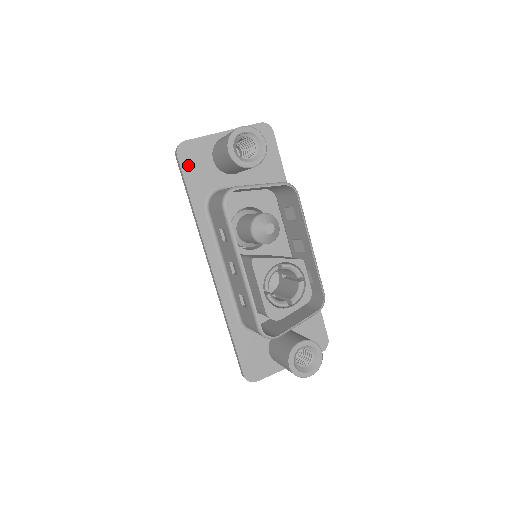
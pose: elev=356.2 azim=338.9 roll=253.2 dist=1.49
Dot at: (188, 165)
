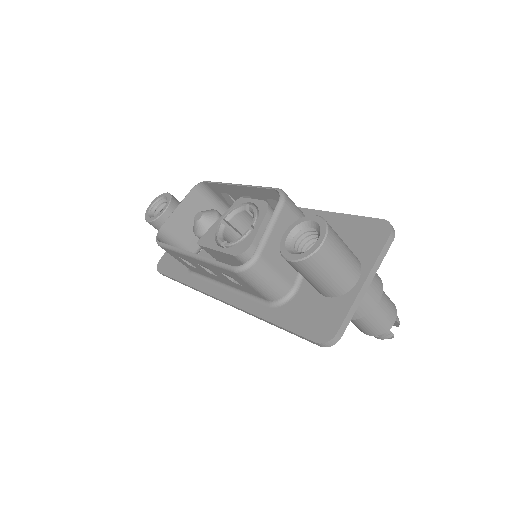
Dot at: (167, 268)
